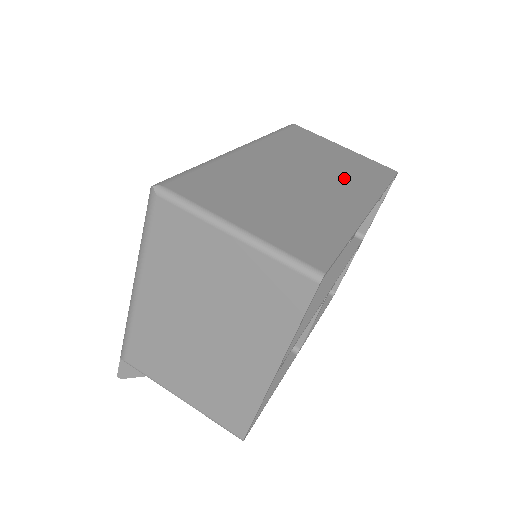
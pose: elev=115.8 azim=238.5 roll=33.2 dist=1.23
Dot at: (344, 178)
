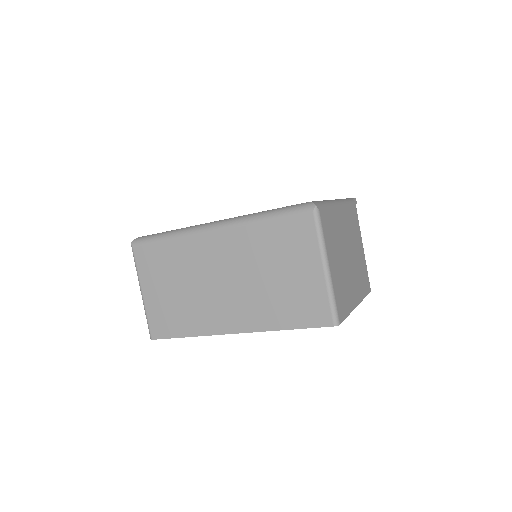
Dot at: (255, 300)
